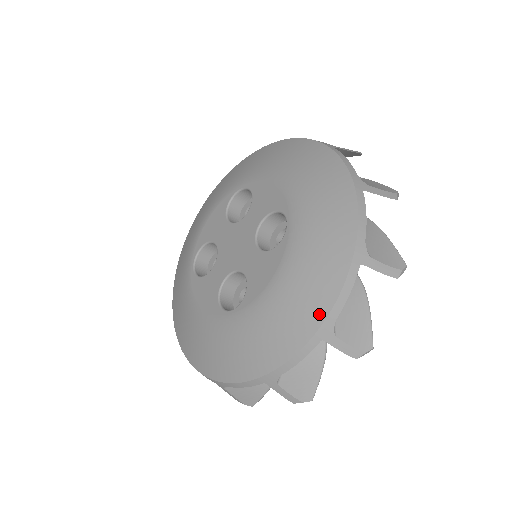
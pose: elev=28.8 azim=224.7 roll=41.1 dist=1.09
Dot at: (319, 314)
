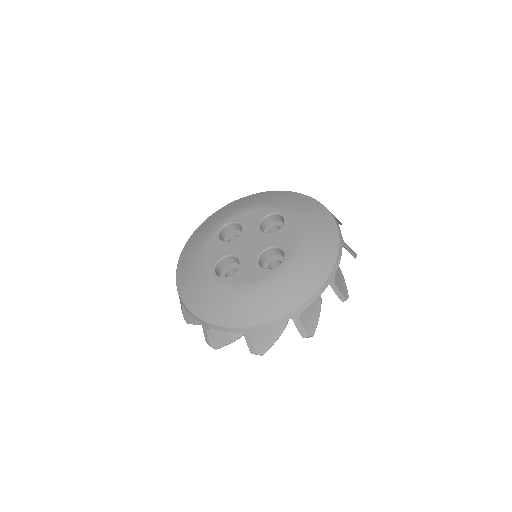
Dot at: (252, 321)
